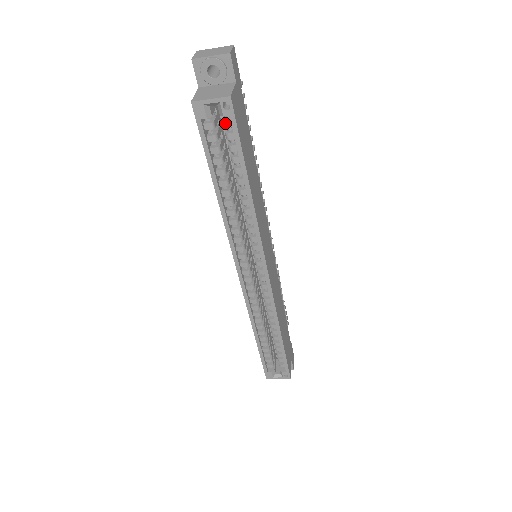
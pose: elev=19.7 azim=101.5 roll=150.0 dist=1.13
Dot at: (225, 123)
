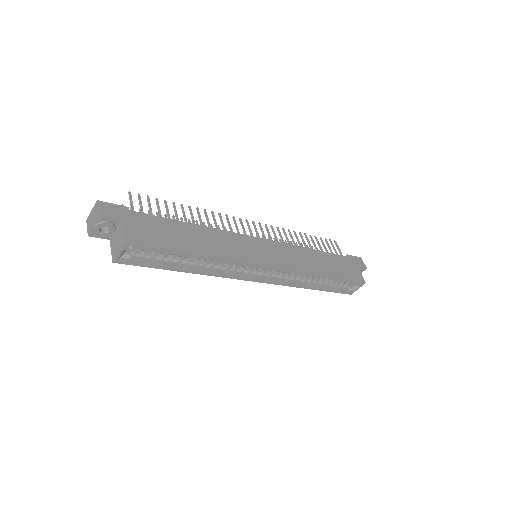
Dot at: (141, 250)
